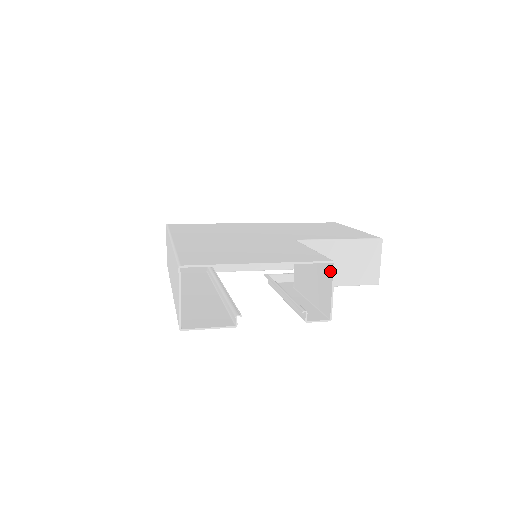
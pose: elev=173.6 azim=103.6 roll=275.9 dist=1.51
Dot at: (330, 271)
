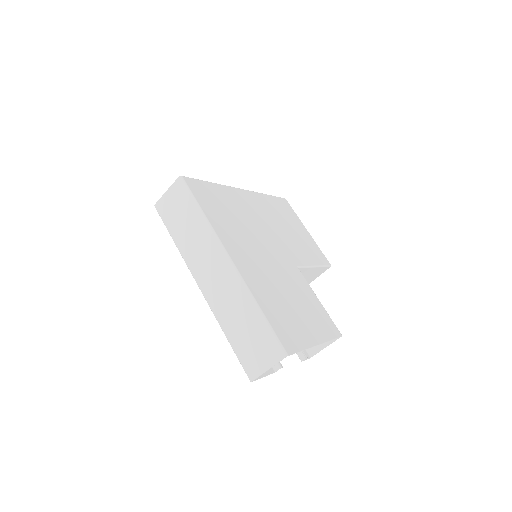
Dot at: occluded
